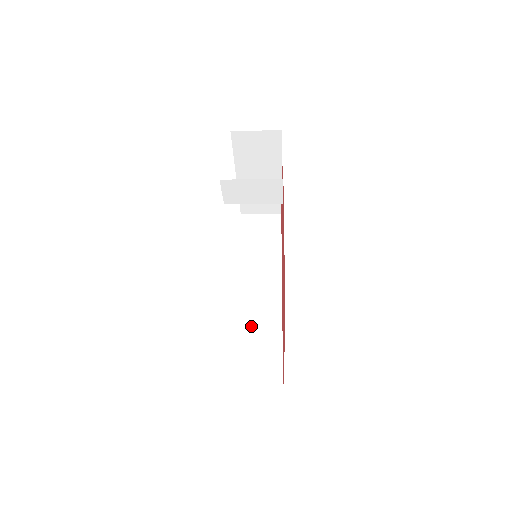
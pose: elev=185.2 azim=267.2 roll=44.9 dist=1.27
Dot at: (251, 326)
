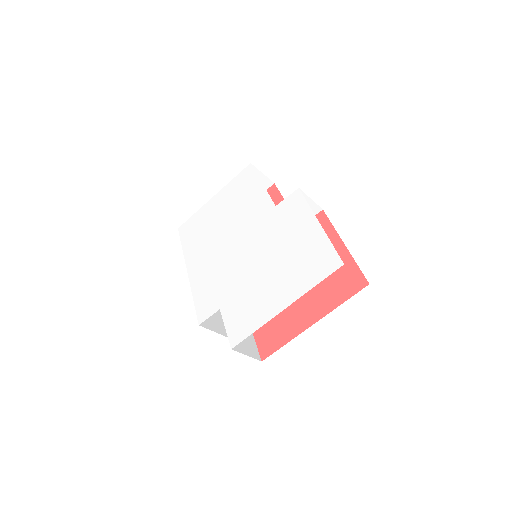
Dot at: occluded
